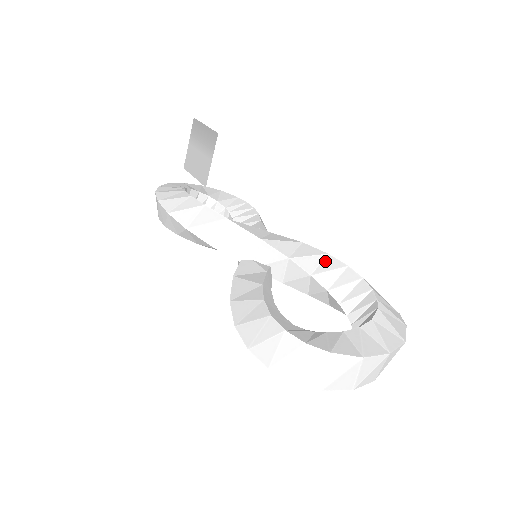
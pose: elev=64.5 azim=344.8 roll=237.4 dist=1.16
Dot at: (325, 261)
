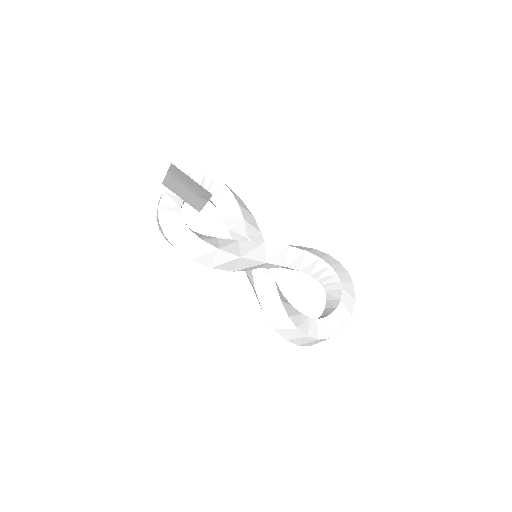
Dot at: (306, 258)
